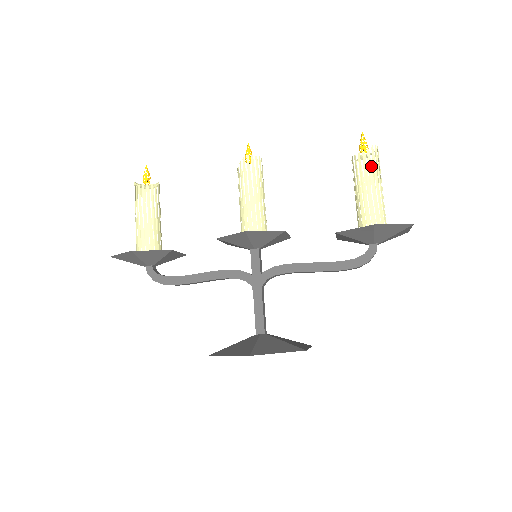
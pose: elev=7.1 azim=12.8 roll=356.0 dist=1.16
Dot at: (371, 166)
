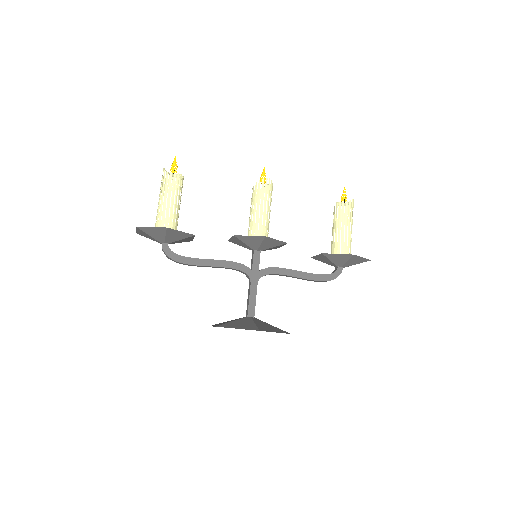
Dot at: occluded
